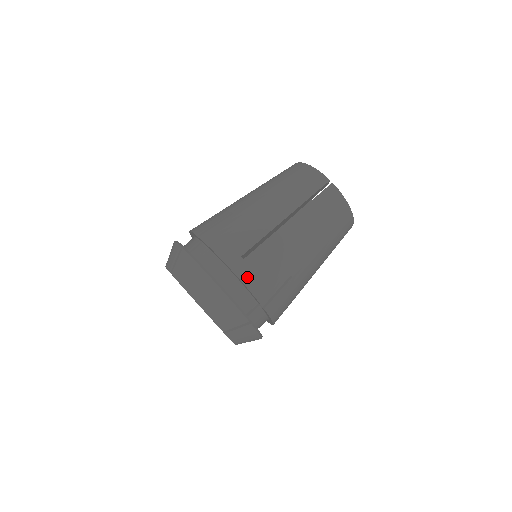
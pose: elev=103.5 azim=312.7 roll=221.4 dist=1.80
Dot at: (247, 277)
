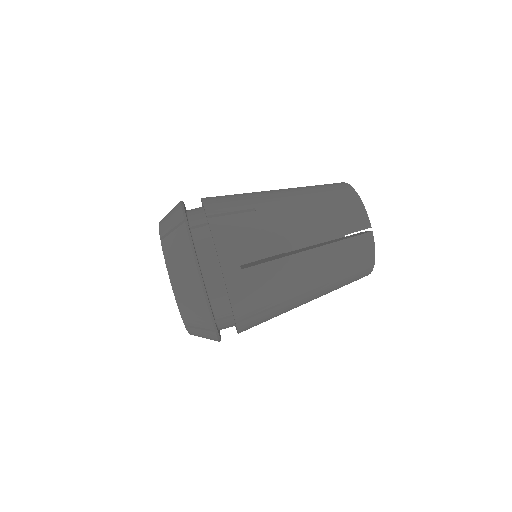
Dot at: (235, 289)
